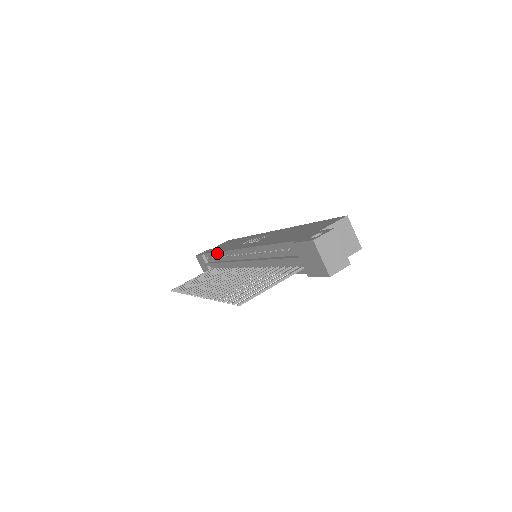
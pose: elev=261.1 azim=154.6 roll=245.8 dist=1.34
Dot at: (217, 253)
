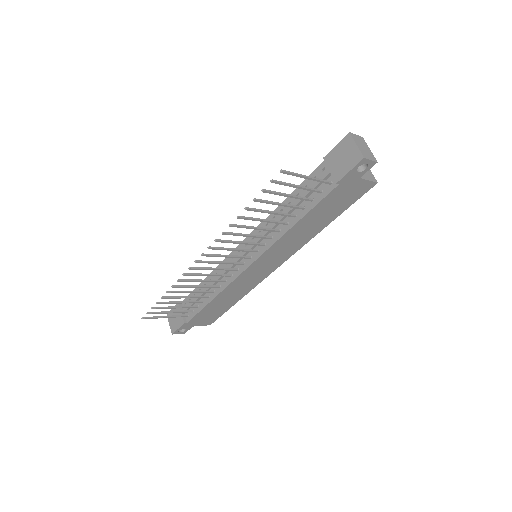
Dot at: occluded
